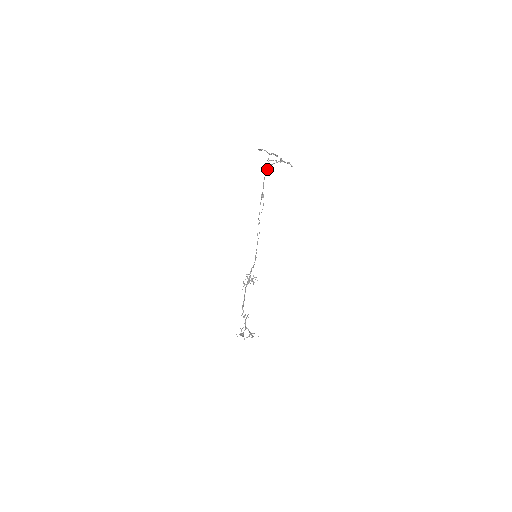
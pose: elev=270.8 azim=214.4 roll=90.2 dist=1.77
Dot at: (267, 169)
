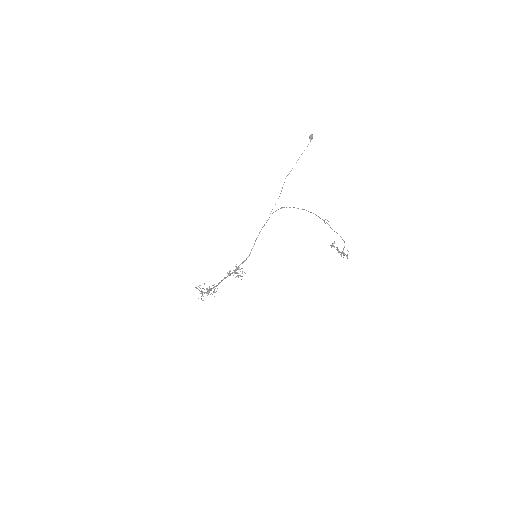
Dot at: (327, 223)
